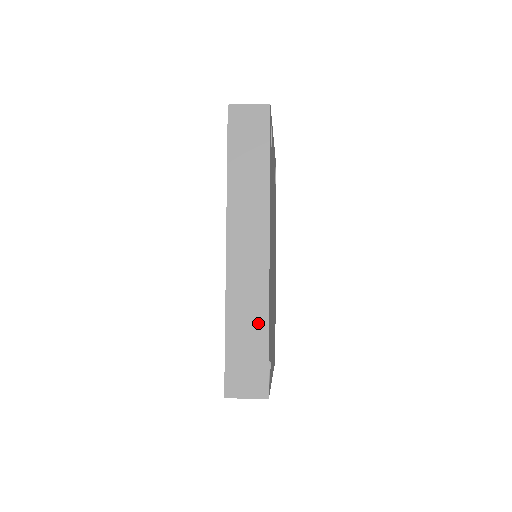
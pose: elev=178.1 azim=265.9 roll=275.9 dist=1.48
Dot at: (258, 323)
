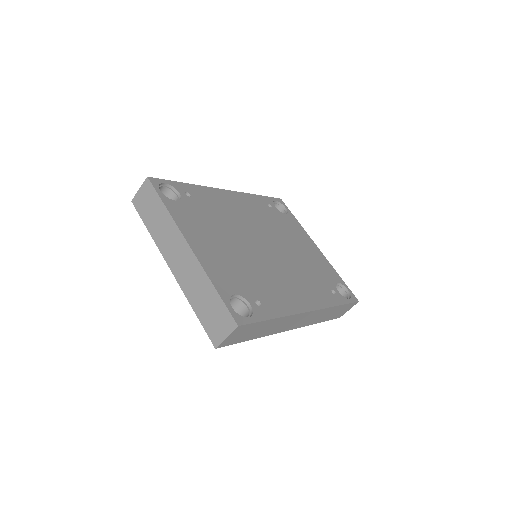
Dot at: occluded
